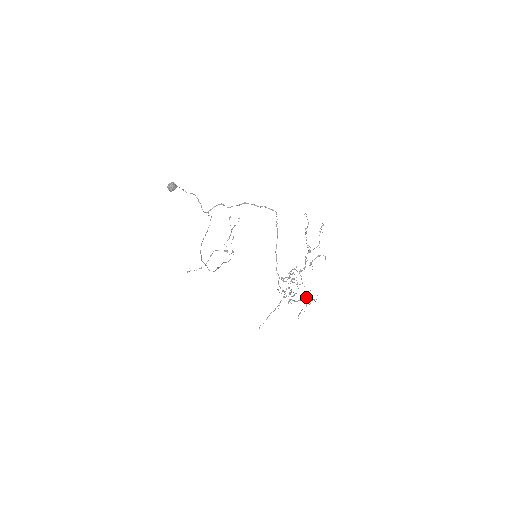
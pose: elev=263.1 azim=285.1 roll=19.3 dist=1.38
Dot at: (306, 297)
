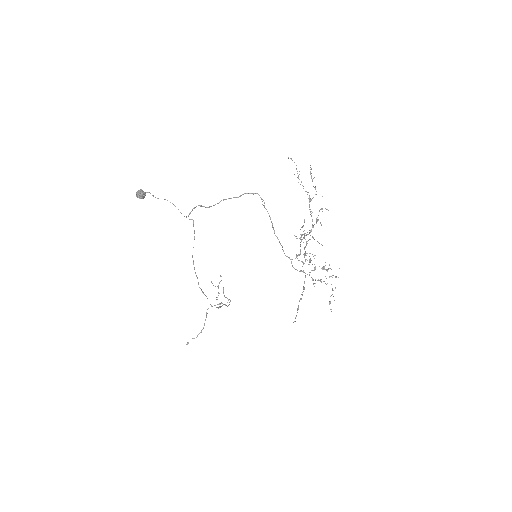
Dot at: occluded
